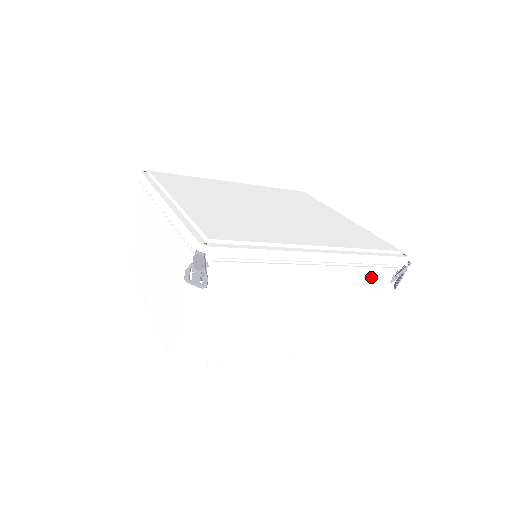
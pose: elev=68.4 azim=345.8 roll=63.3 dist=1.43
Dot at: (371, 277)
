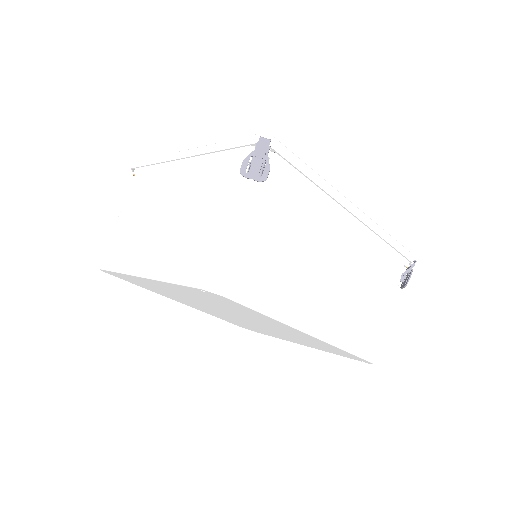
Dot at: (387, 263)
